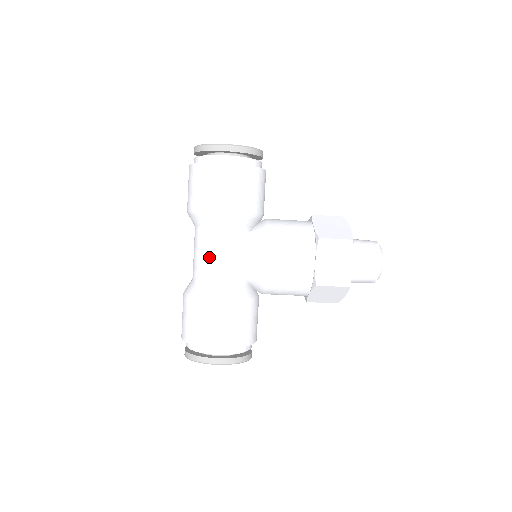
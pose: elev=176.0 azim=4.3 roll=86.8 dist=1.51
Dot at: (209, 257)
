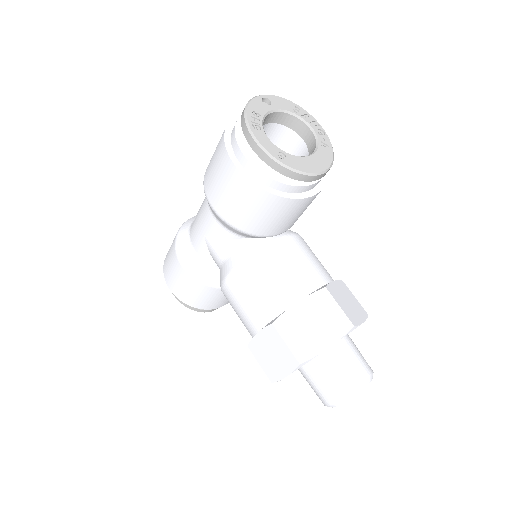
Dot at: (198, 221)
